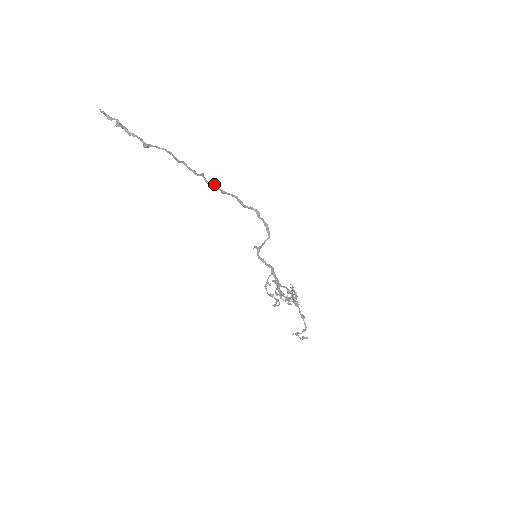
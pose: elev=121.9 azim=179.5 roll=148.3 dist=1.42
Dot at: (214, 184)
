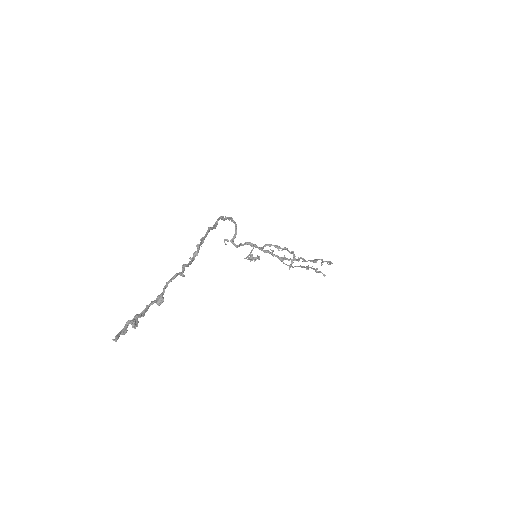
Dot at: (200, 245)
